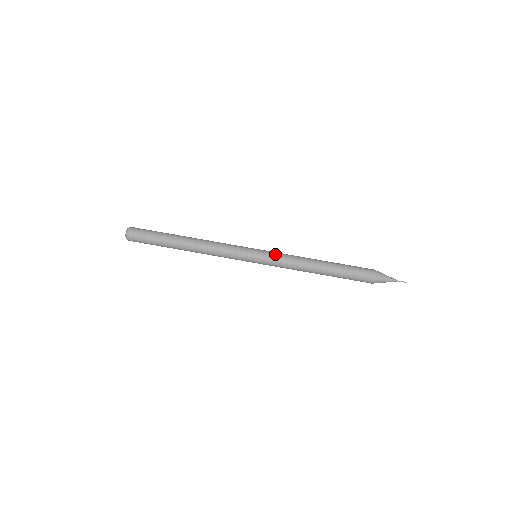
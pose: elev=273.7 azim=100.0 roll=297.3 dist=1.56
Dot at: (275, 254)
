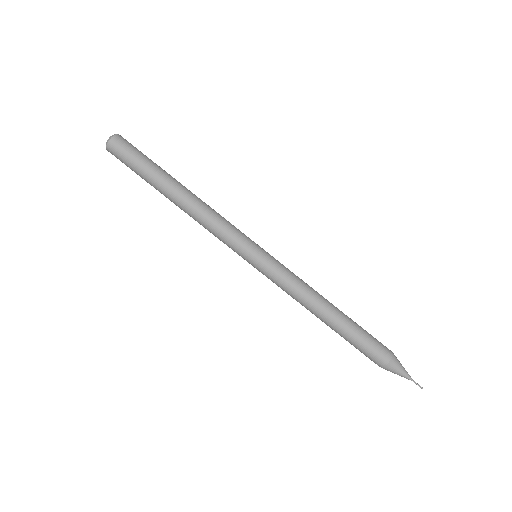
Dot at: (282, 266)
